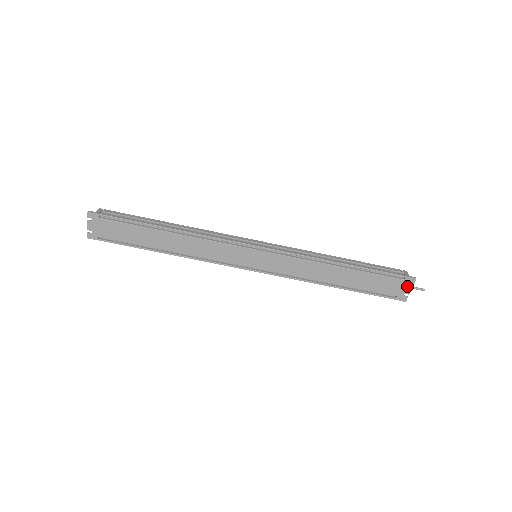
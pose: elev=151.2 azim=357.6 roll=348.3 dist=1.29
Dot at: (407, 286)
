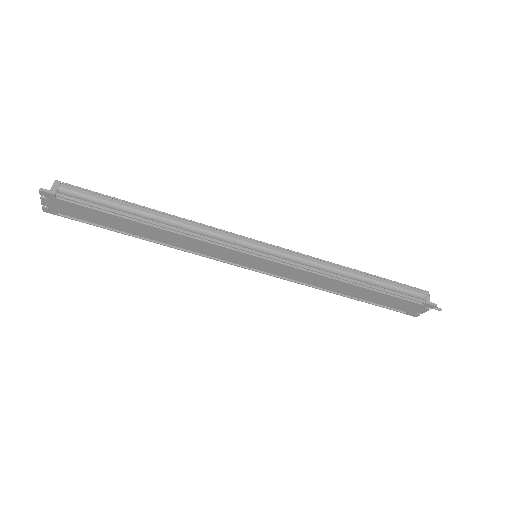
Dot at: (423, 309)
